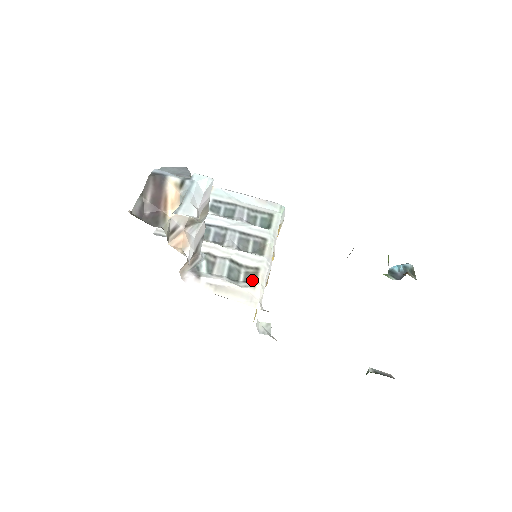
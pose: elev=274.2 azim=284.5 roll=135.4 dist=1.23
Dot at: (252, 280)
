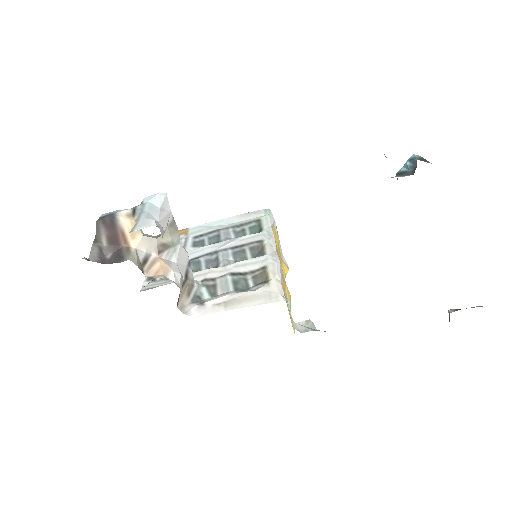
Dot at: (263, 280)
